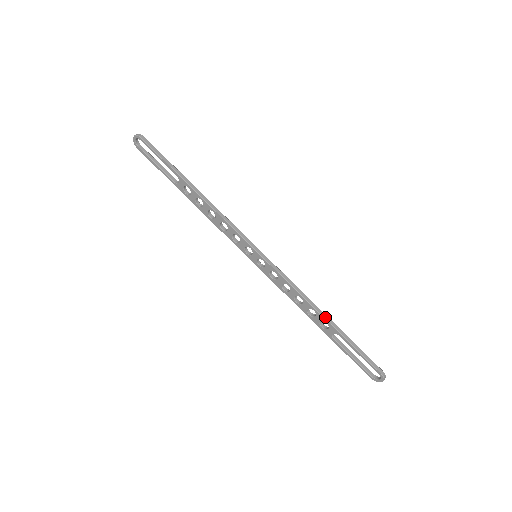
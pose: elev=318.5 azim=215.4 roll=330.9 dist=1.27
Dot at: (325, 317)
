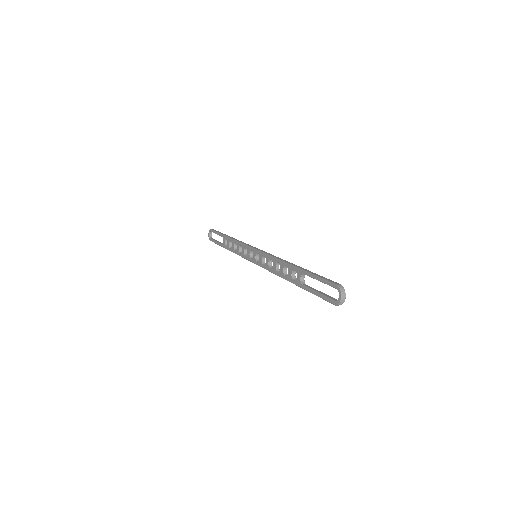
Dot at: (293, 265)
